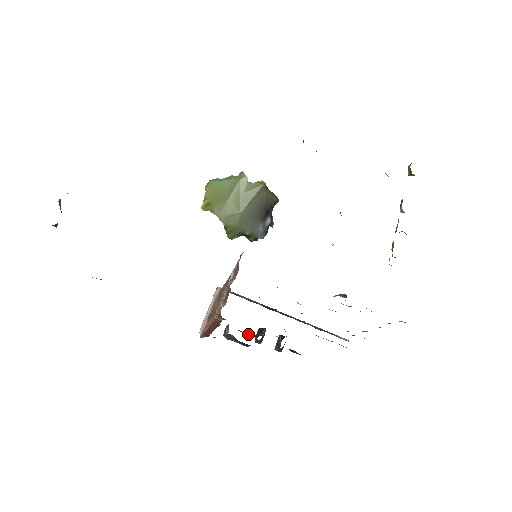
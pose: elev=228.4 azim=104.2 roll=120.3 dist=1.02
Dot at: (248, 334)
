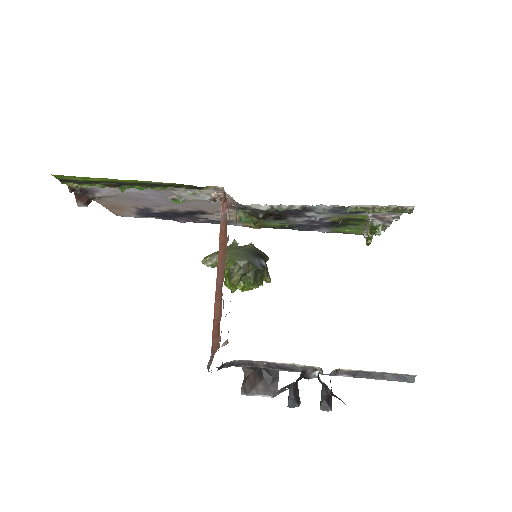
Dot at: occluded
